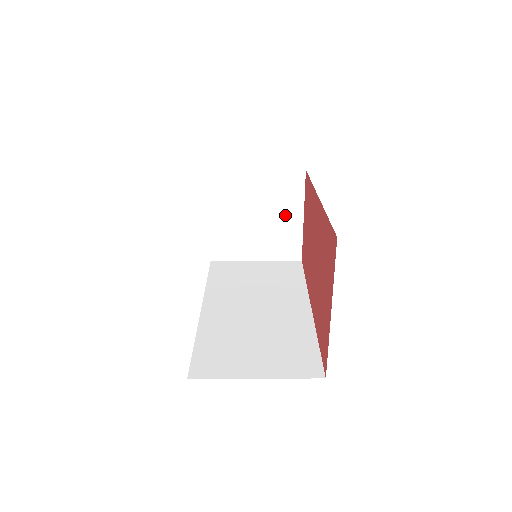
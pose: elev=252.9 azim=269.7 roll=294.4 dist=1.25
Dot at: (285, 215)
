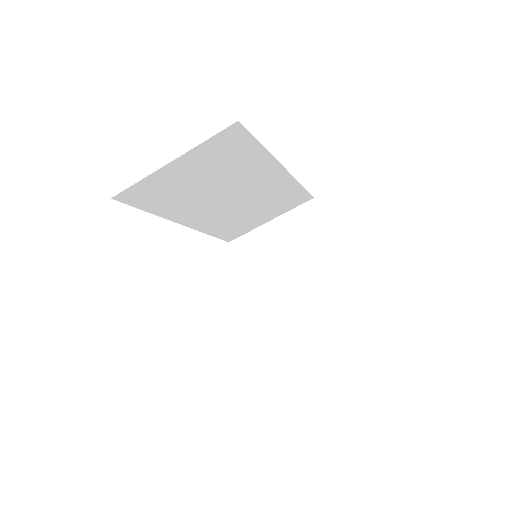
Dot at: (316, 250)
